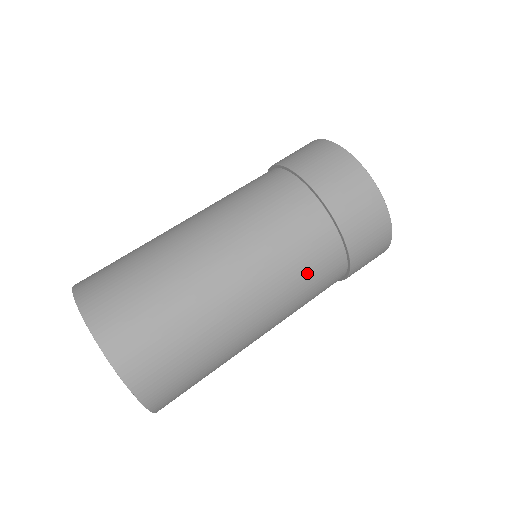
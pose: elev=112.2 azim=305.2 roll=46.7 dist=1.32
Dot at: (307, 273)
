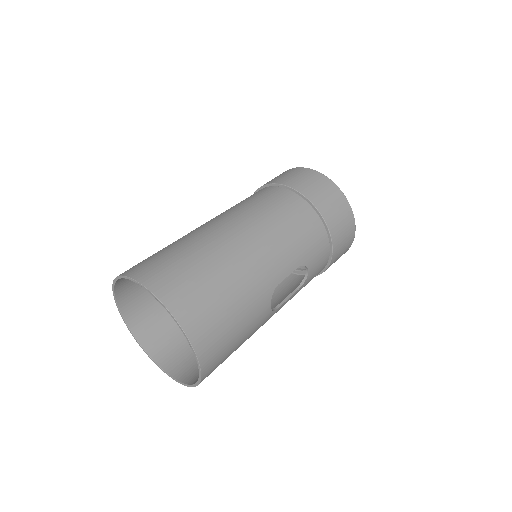
Dot at: (272, 208)
